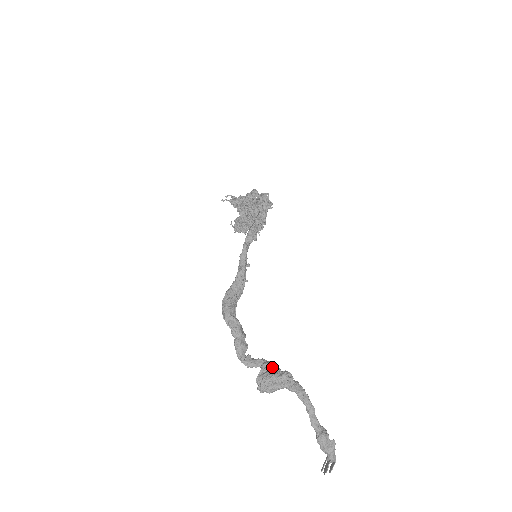
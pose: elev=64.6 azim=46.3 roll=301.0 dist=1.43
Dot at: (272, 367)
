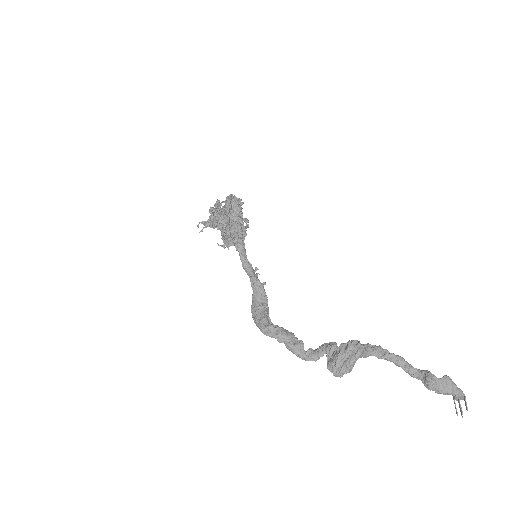
Dot at: (336, 346)
